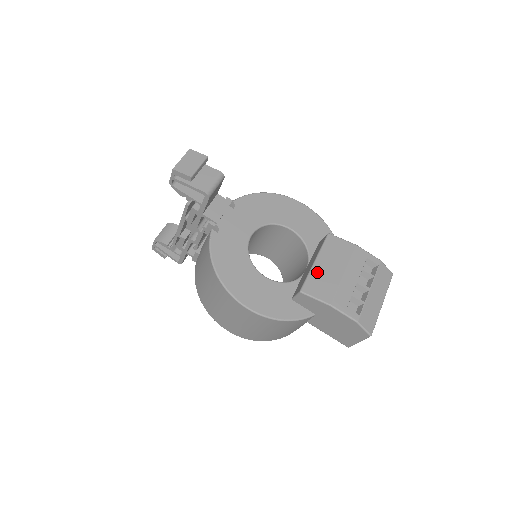
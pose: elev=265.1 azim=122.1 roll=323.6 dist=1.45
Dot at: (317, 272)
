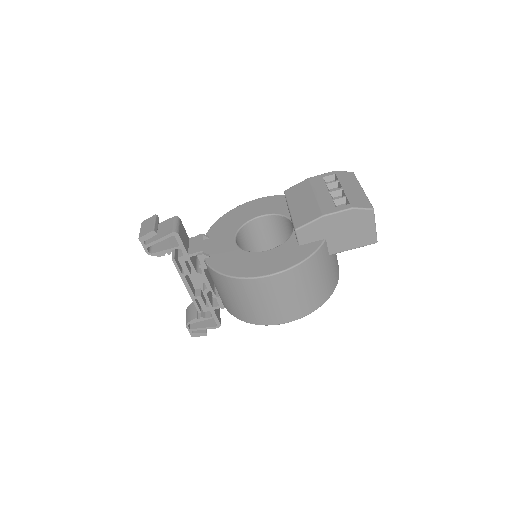
Dot at: (296, 212)
